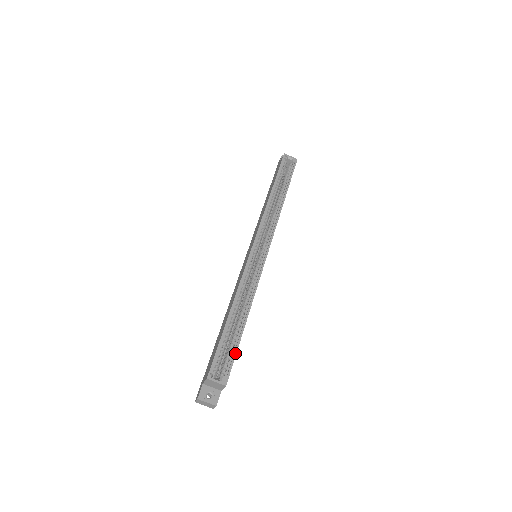
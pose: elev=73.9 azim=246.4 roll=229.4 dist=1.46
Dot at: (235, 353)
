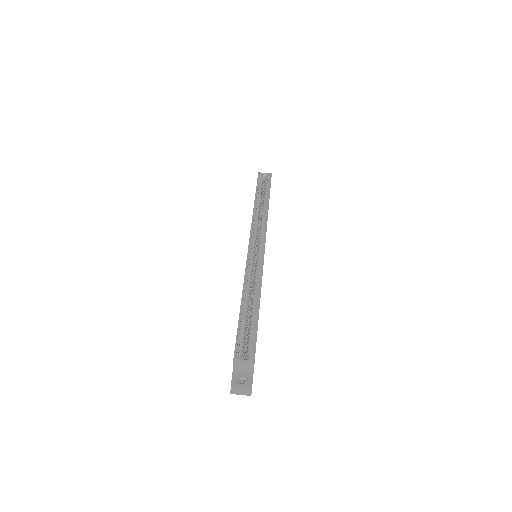
Dot at: (256, 333)
